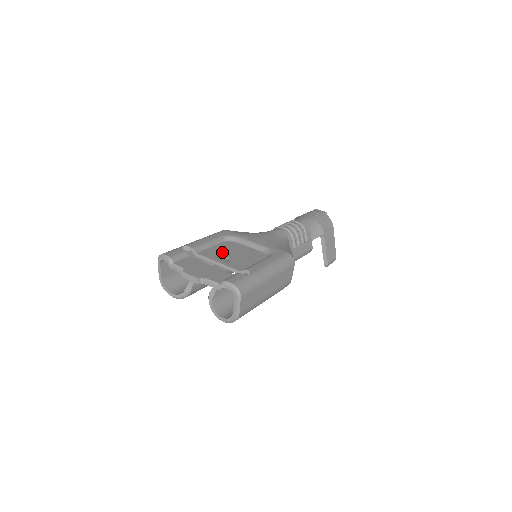
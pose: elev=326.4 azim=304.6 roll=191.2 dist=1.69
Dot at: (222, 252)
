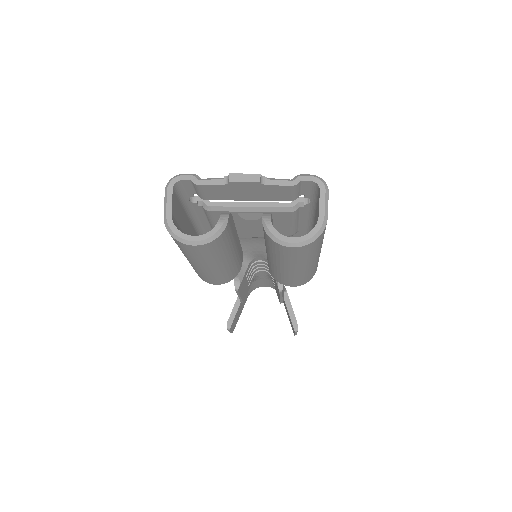
Dot at: occluded
